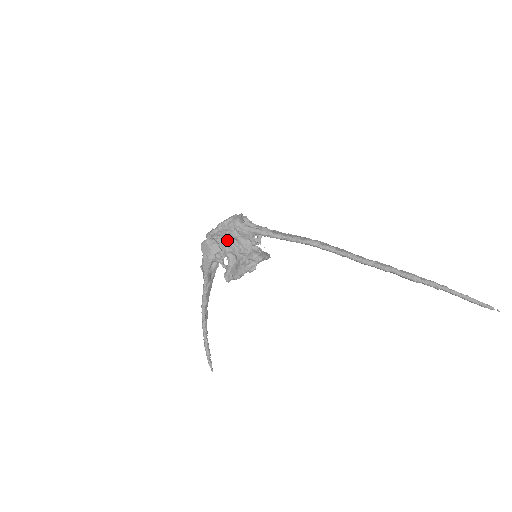
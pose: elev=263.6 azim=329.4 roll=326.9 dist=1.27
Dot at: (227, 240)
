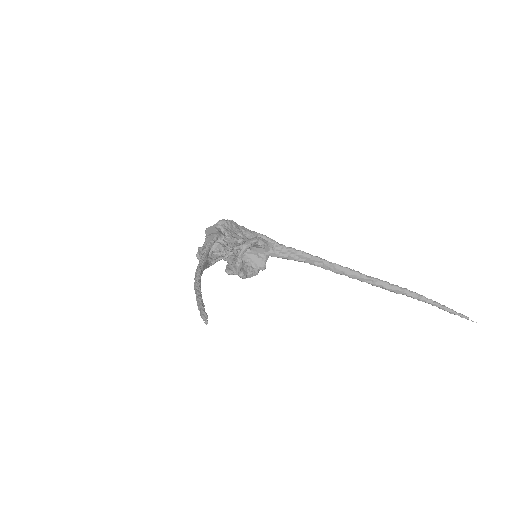
Dot at: (233, 232)
